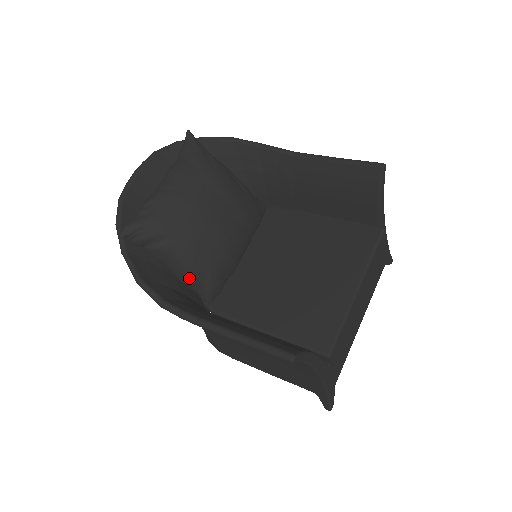
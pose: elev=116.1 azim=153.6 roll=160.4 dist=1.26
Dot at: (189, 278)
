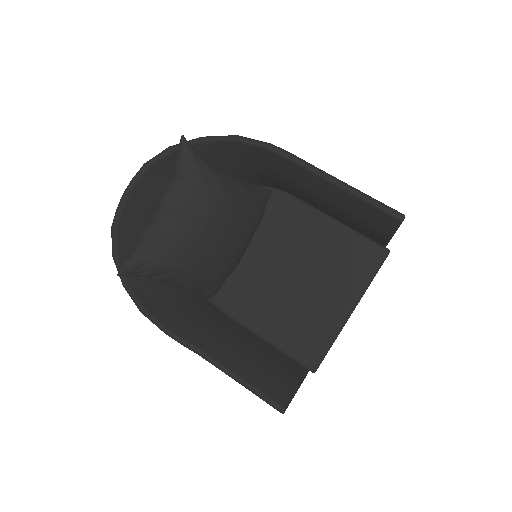
Dot at: occluded
